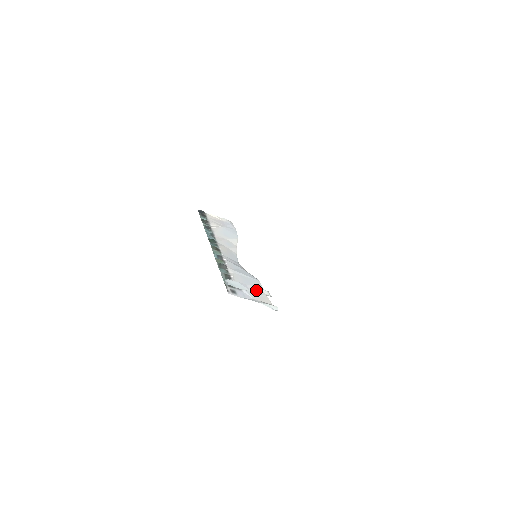
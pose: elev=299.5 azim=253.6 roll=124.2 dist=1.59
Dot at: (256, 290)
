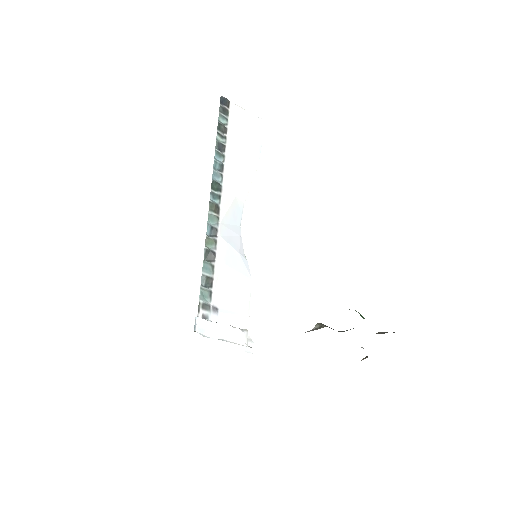
Dot at: (231, 335)
